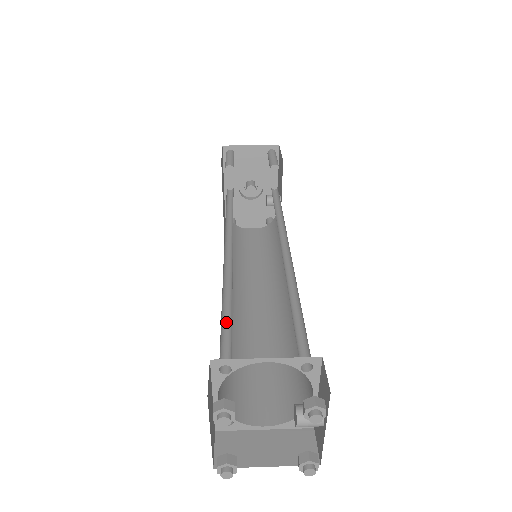
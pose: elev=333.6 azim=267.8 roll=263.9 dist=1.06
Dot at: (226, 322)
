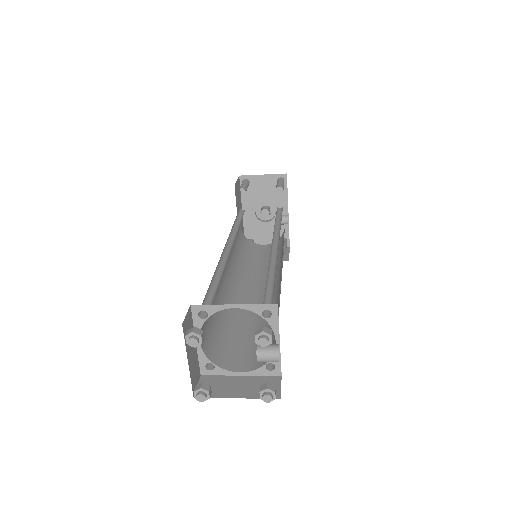
Dot at: (214, 290)
